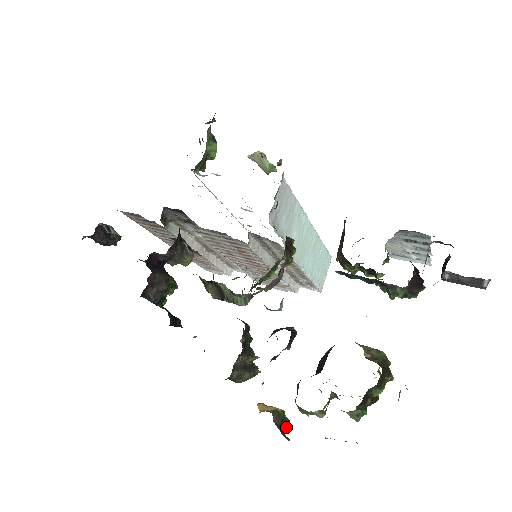
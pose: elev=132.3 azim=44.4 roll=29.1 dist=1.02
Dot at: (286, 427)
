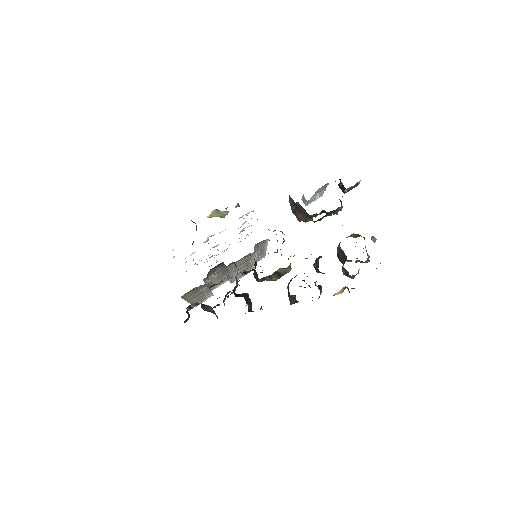
Dot at: occluded
